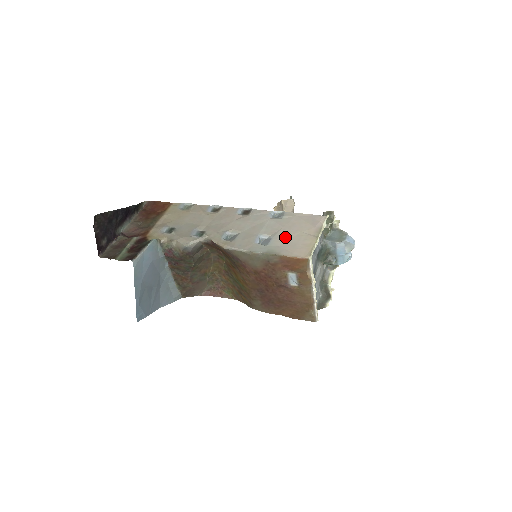
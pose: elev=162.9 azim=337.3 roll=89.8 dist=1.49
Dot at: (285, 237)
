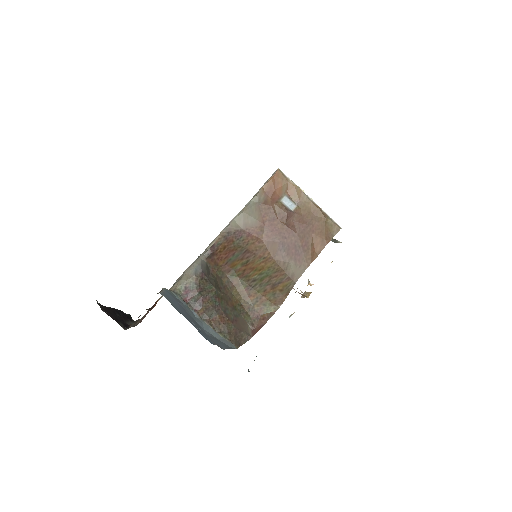
Dot at: occluded
